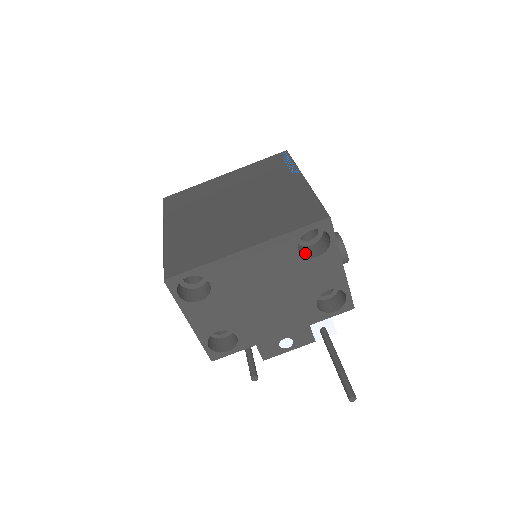
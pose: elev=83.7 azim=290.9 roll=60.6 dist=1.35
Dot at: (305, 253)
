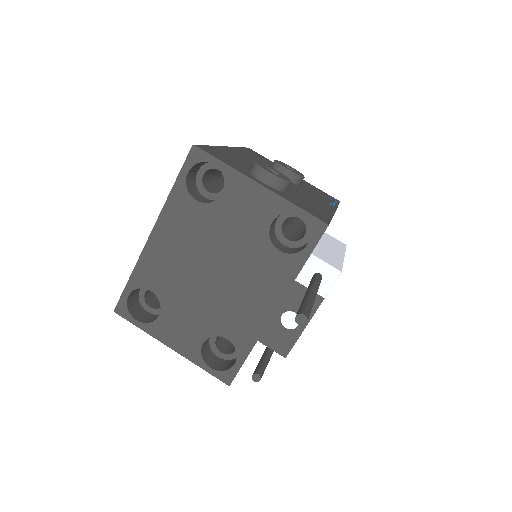
Dot at: (215, 201)
